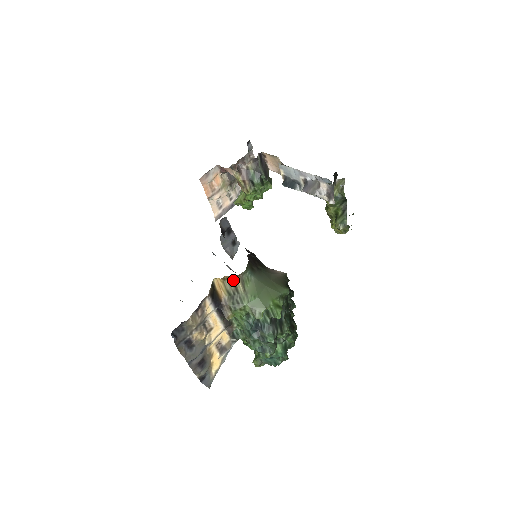
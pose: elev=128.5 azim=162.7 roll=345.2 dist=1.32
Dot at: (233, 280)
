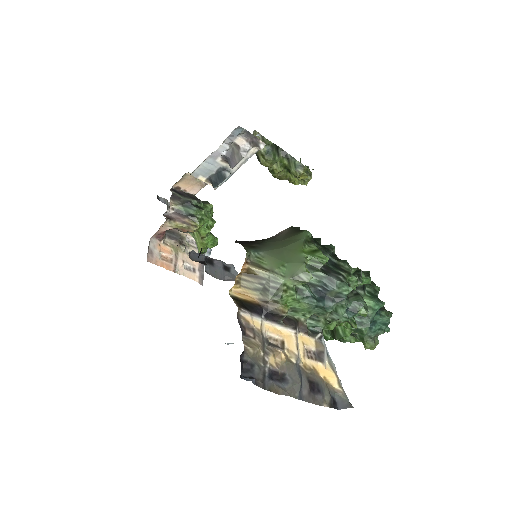
Dot at: (246, 273)
